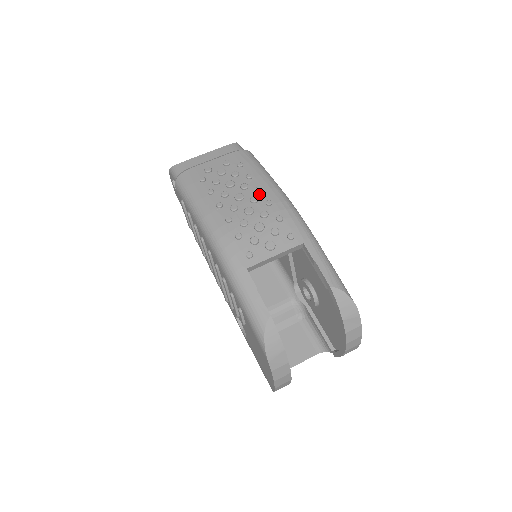
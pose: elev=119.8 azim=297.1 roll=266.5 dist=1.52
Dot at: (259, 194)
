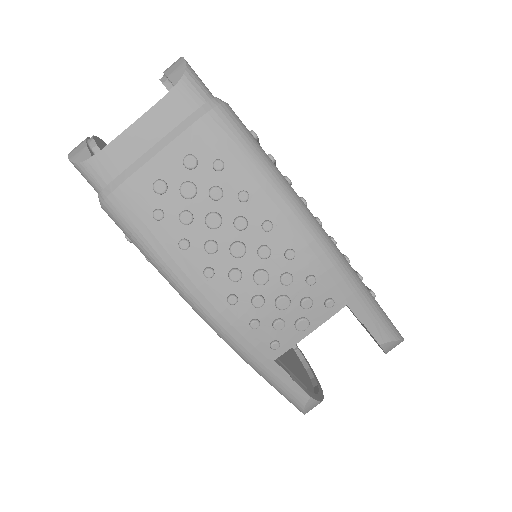
Dot at: (269, 236)
